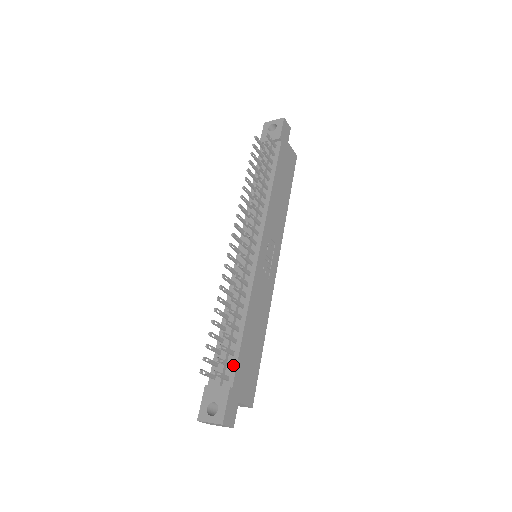
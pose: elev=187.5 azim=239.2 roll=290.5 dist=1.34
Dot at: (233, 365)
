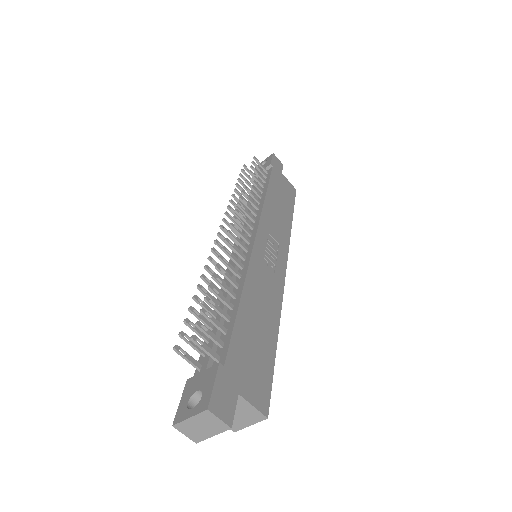
Dot at: (225, 342)
